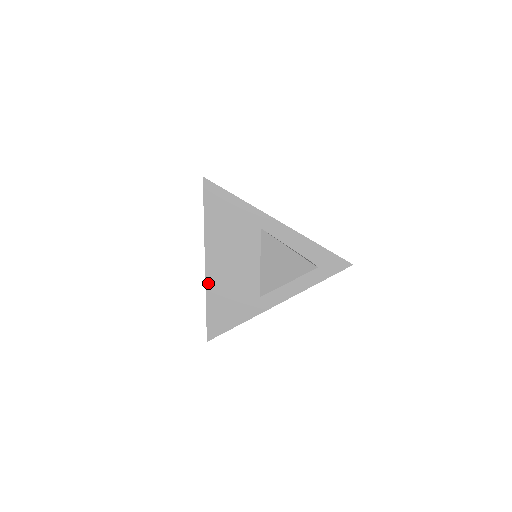
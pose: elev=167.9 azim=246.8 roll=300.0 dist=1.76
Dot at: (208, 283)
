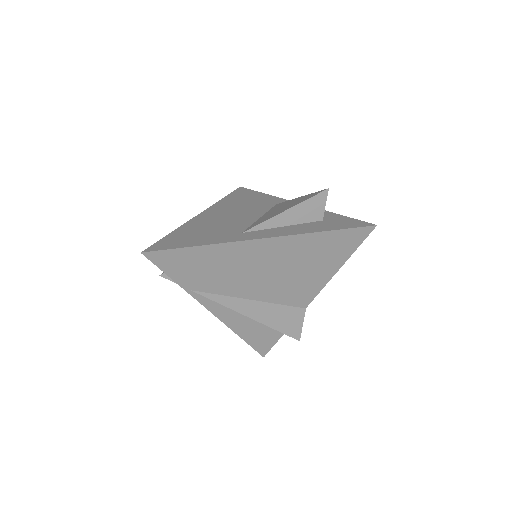
Dot at: (190, 222)
